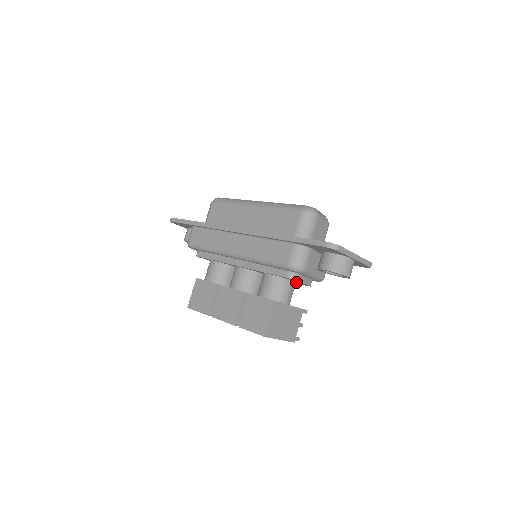
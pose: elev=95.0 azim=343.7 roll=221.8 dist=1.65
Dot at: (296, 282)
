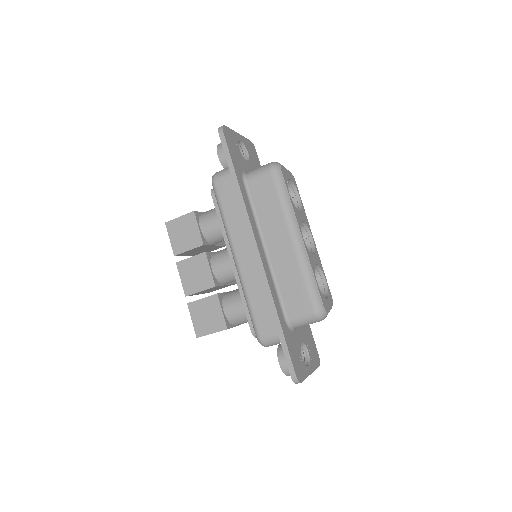
Dot at: occluded
